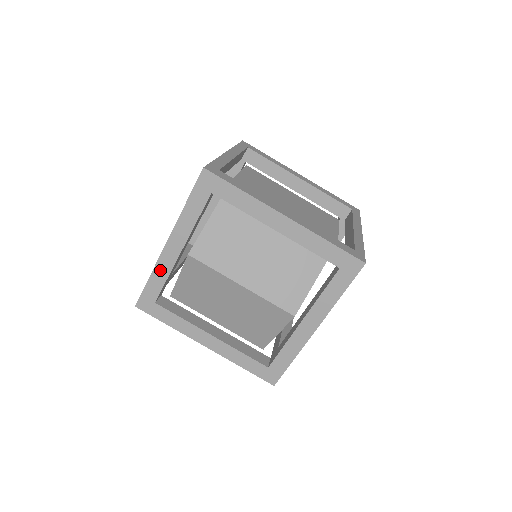
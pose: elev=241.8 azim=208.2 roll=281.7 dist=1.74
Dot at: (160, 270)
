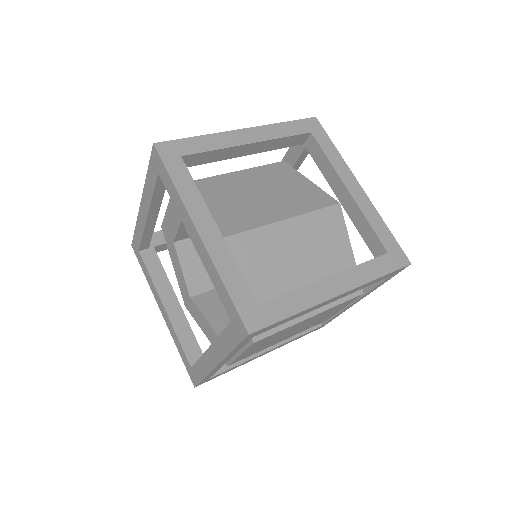
Dot at: (223, 265)
